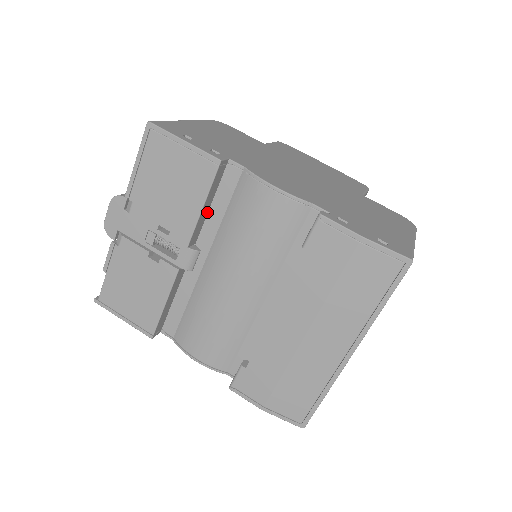
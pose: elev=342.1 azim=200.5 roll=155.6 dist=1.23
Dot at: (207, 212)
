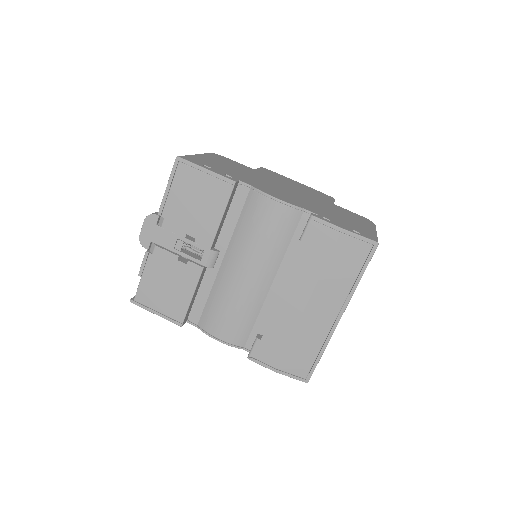
Dot at: (223, 222)
